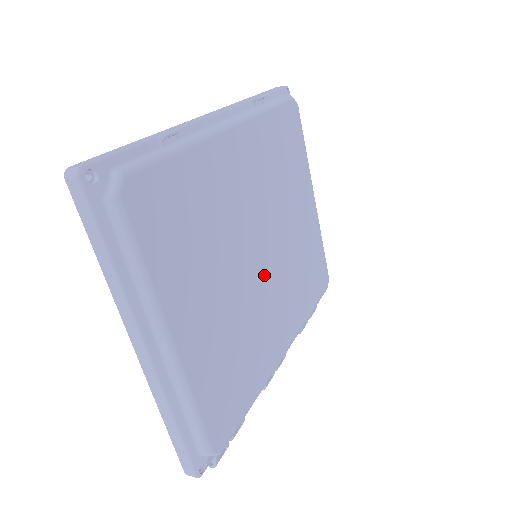
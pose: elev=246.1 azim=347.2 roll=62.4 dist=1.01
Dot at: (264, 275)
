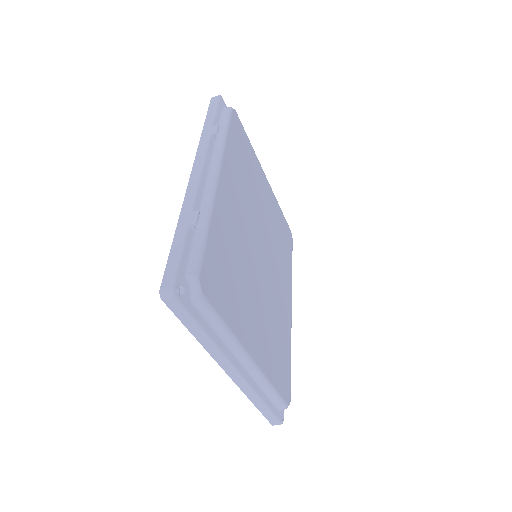
Dot at: (267, 268)
